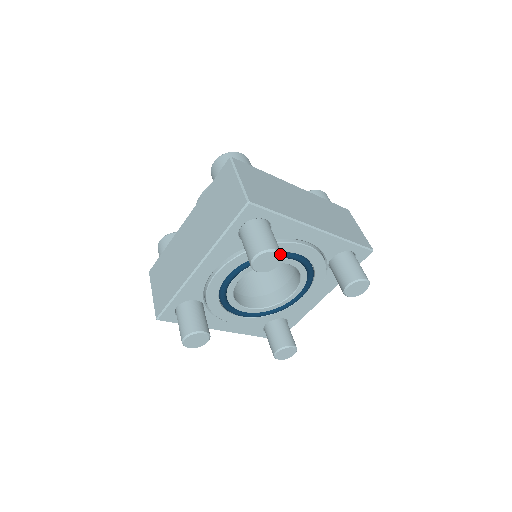
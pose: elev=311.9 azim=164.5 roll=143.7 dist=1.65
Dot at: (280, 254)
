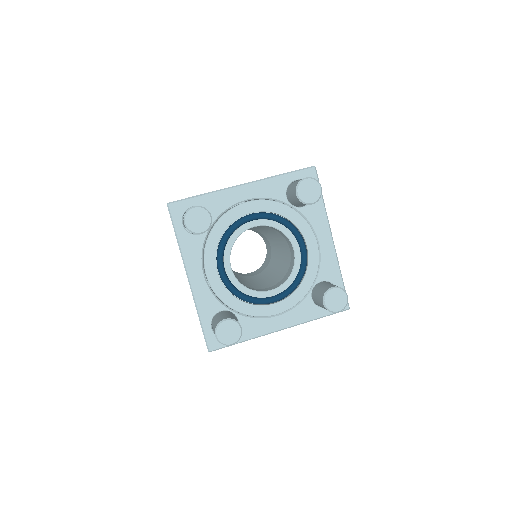
Dot at: (321, 193)
